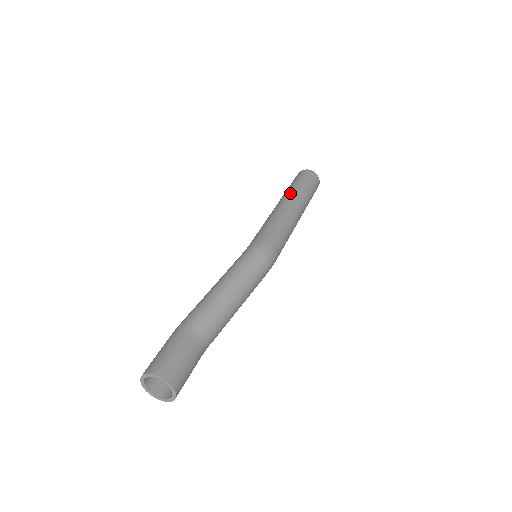
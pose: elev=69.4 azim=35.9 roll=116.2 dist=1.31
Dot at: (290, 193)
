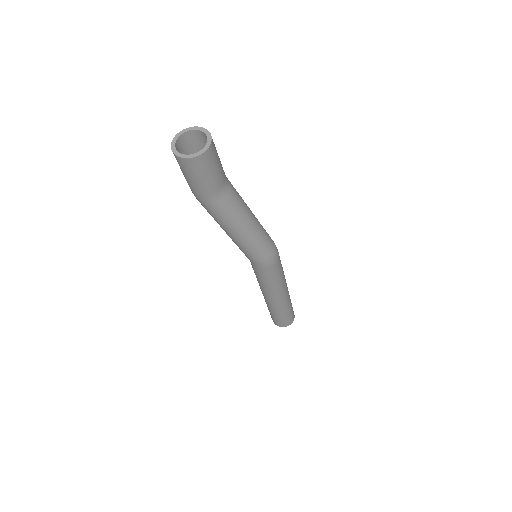
Dot at: occluded
